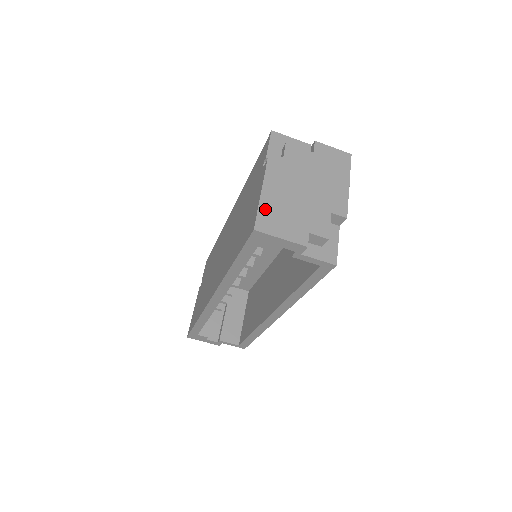
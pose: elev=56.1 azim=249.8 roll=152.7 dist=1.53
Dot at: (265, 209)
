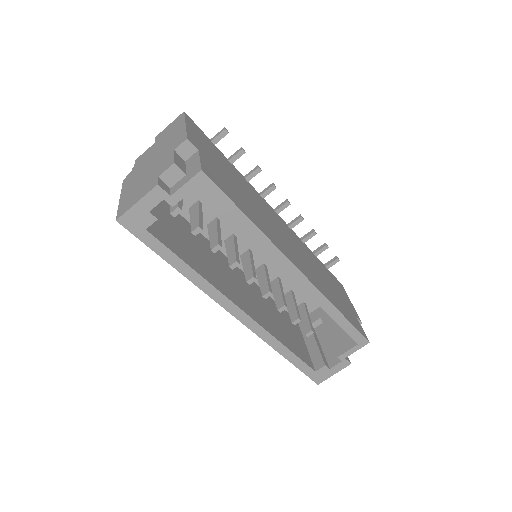
Dot at: (123, 203)
